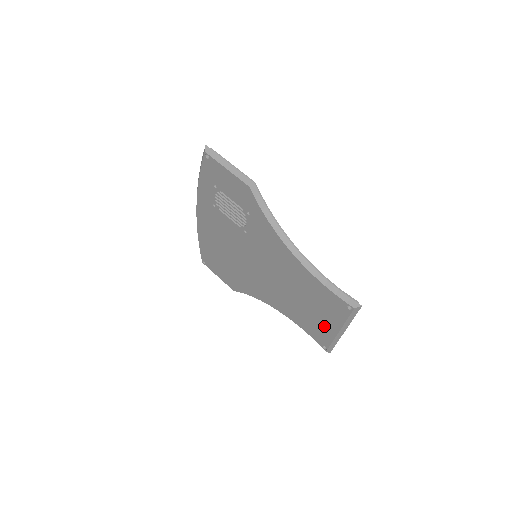
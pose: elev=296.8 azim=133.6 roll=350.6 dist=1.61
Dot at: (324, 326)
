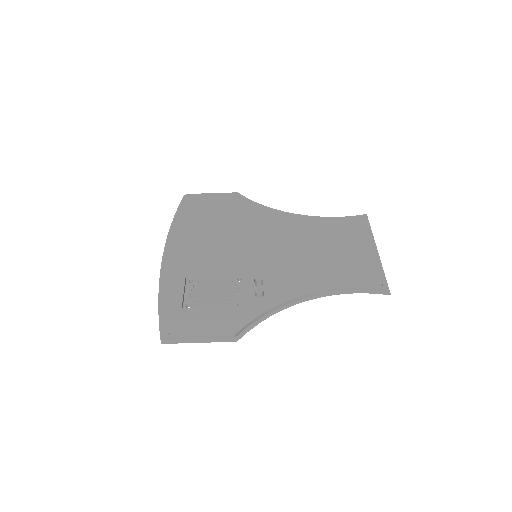
Dot at: occluded
